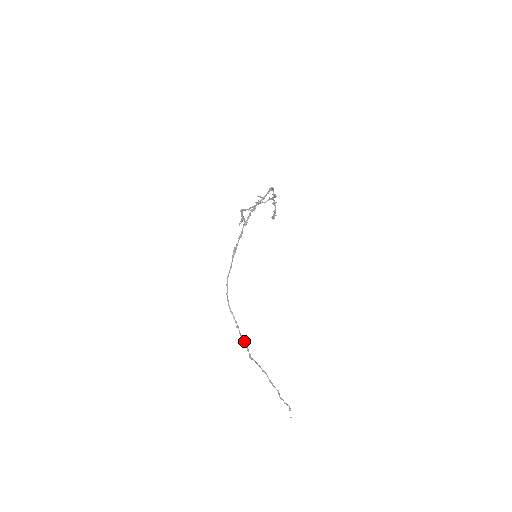
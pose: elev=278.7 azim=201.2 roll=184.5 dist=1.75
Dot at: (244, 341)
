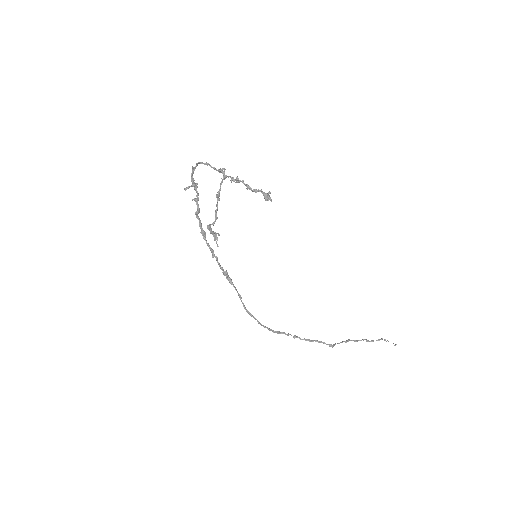
Dot at: occluded
